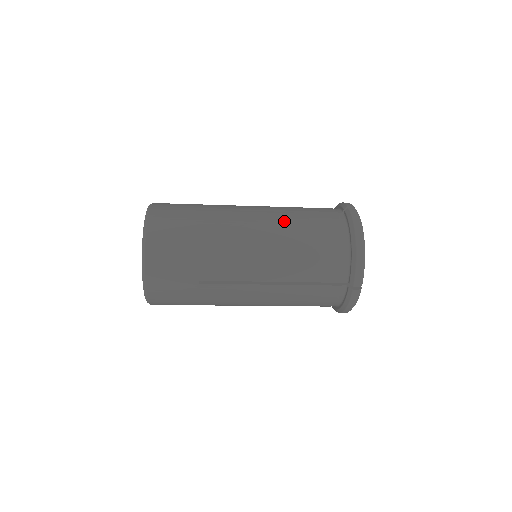
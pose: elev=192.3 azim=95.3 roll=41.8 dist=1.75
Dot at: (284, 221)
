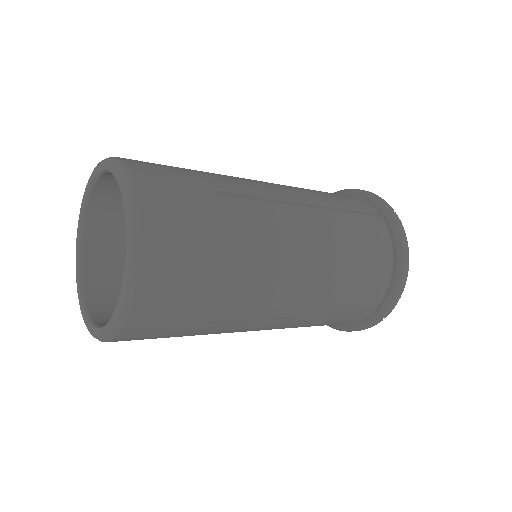
Dot at: (330, 230)
